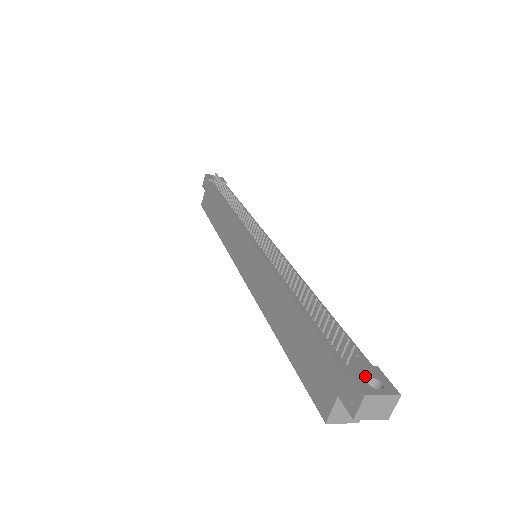
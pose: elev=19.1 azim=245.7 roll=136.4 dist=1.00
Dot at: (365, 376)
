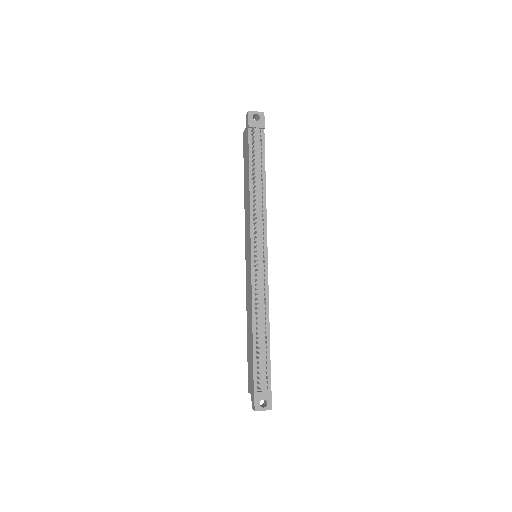
Dot at: (261, 399)
